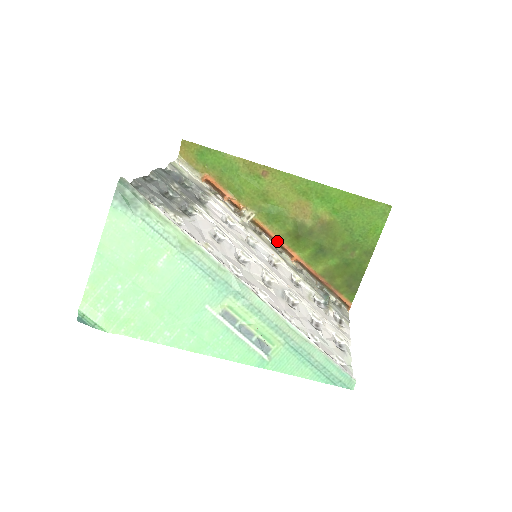
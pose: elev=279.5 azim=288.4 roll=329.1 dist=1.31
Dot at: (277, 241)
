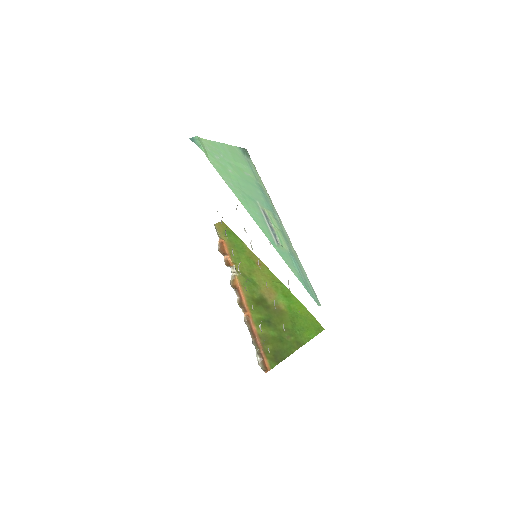
Dot at: (242, 297)
